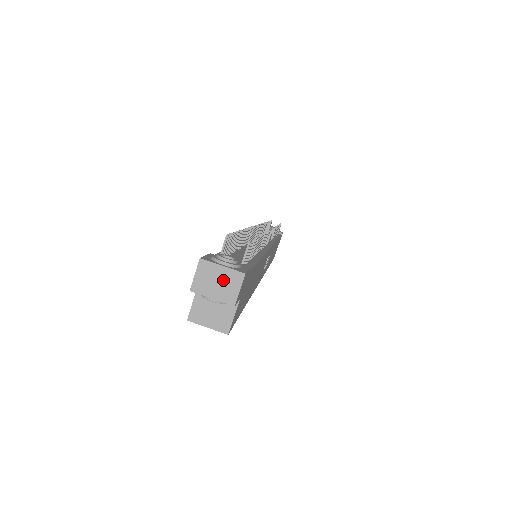
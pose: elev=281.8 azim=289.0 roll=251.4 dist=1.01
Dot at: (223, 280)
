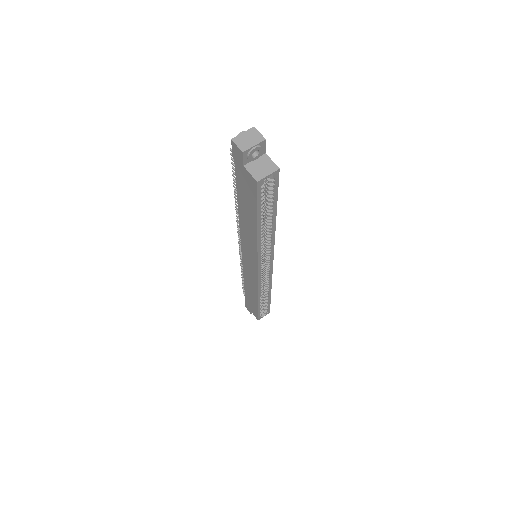
Dot at: (249, 136)
